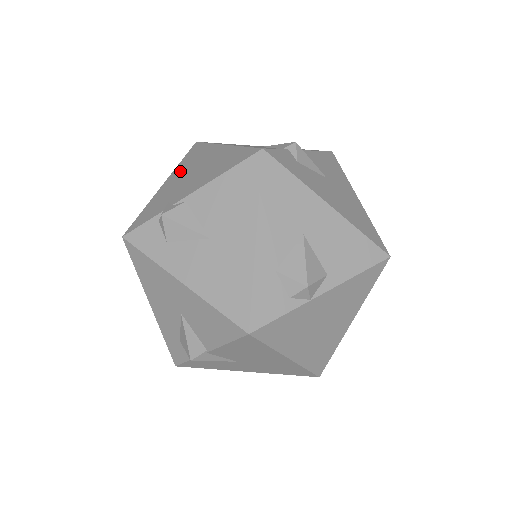
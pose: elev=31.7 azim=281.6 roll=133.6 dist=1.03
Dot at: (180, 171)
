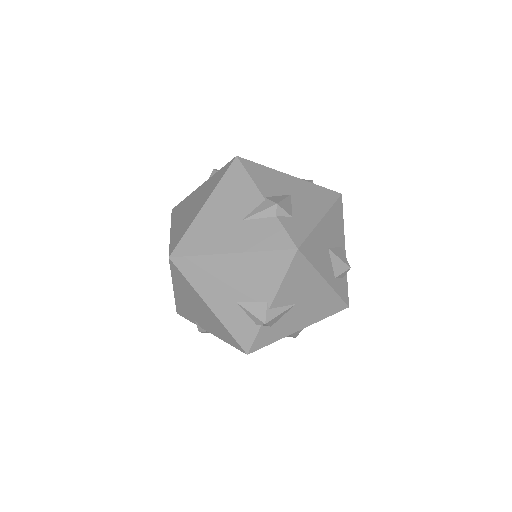
Dot at: (181, 291)
